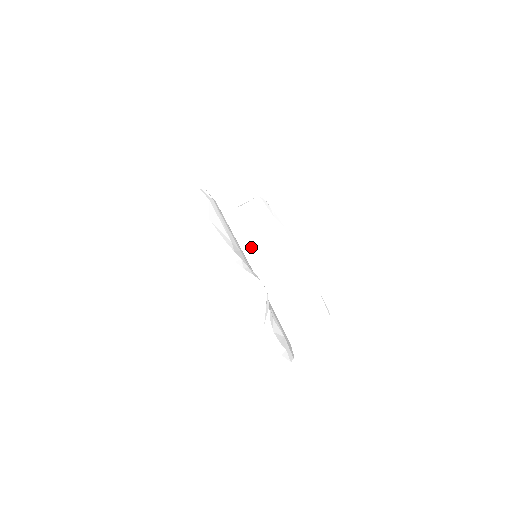
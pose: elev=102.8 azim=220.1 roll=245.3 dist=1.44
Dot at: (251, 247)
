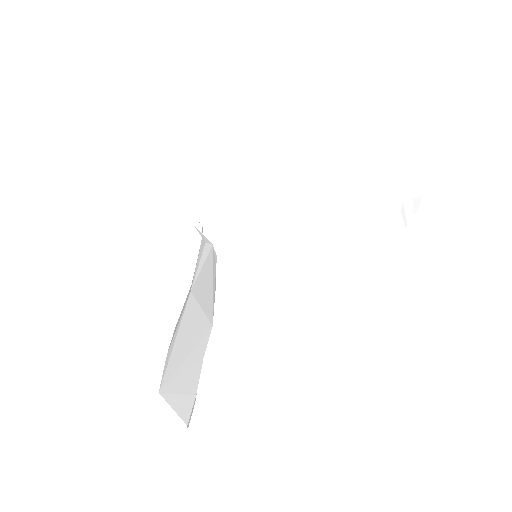
Dot at: (200, 271)
